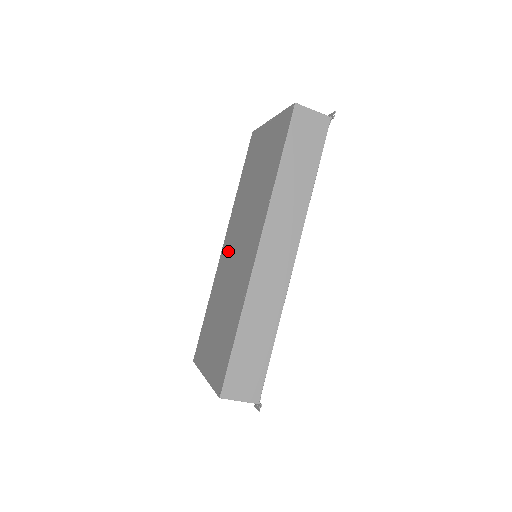
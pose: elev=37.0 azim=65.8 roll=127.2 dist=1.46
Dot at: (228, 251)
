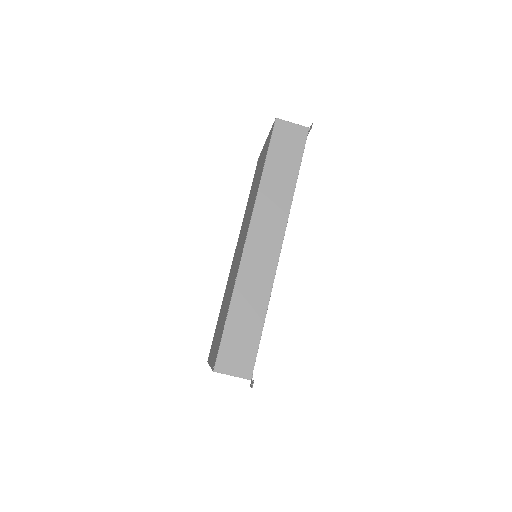
Dot at: occluded
